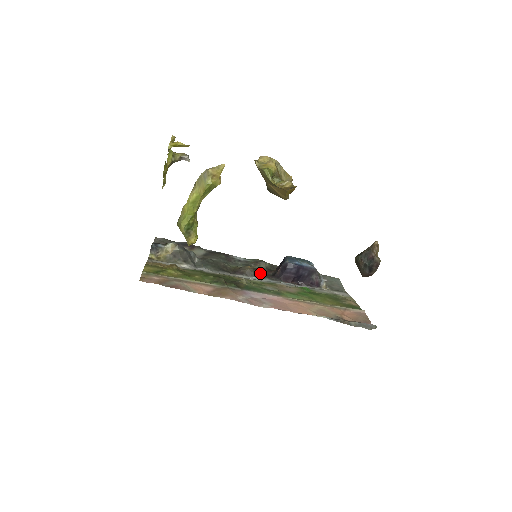
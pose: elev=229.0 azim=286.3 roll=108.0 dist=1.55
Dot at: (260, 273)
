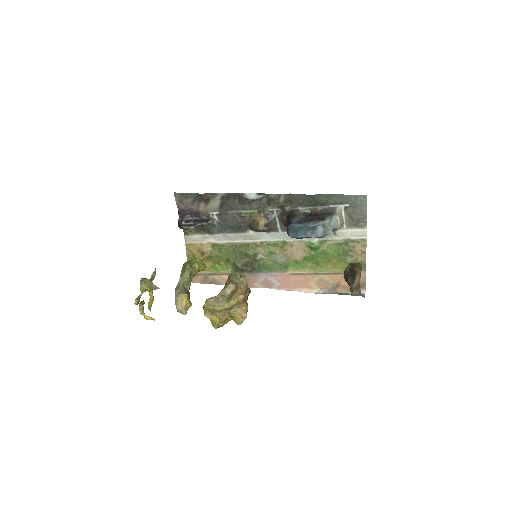
Dot at: (273, 226)
